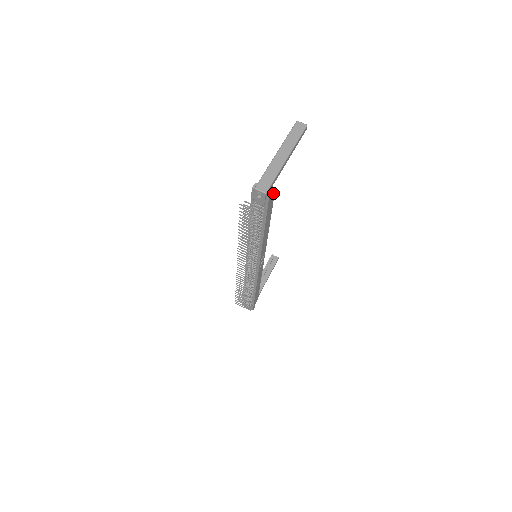
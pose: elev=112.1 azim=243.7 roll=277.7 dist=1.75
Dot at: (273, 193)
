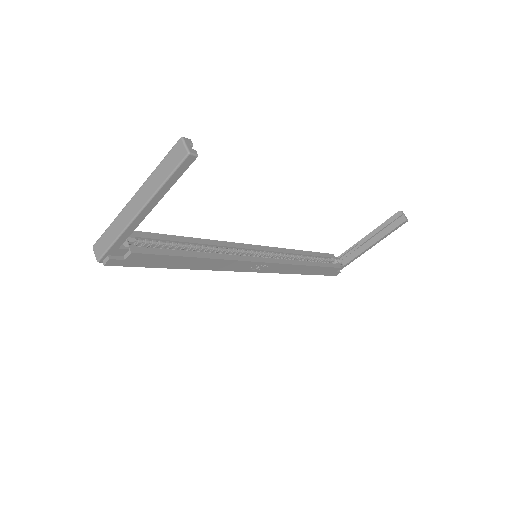
Dot at: (128, 255)
